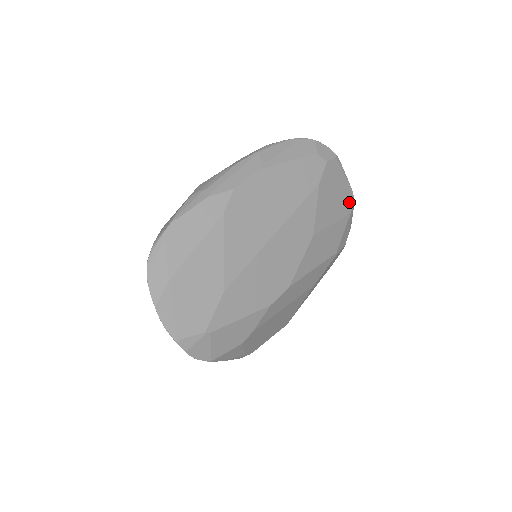
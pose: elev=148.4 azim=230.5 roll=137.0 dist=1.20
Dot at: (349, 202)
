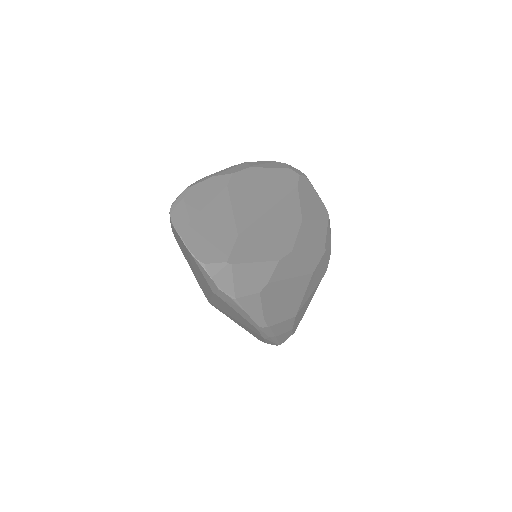
Dot at: (325, 212)
